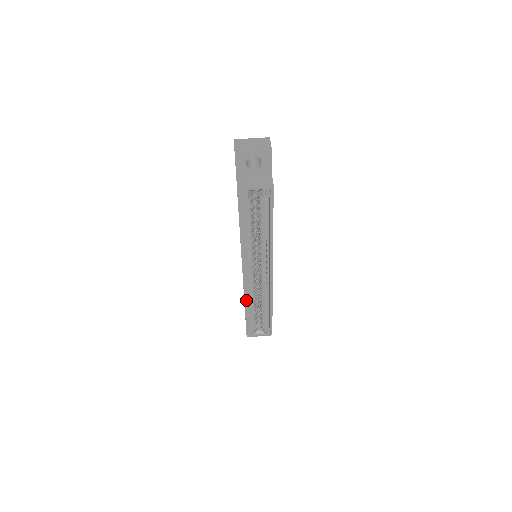
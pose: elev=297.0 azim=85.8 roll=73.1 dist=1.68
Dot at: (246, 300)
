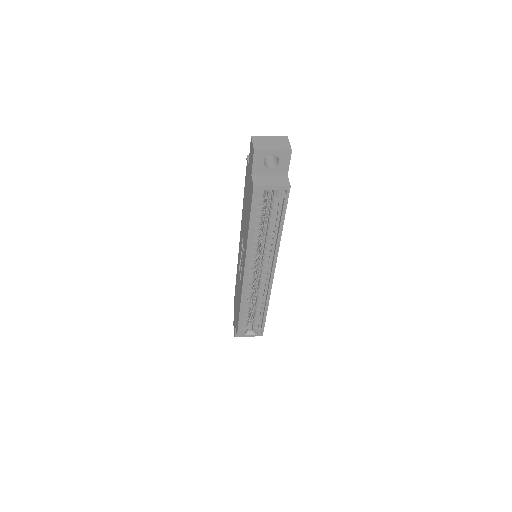
Dot at: (243, 300)
